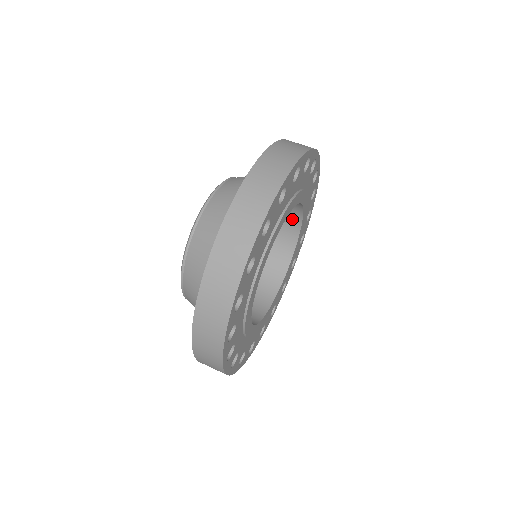
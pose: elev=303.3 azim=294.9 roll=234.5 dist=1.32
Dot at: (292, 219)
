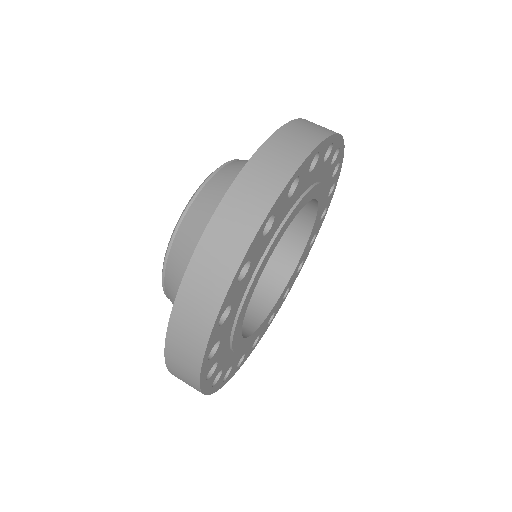
Dot at: occluded
